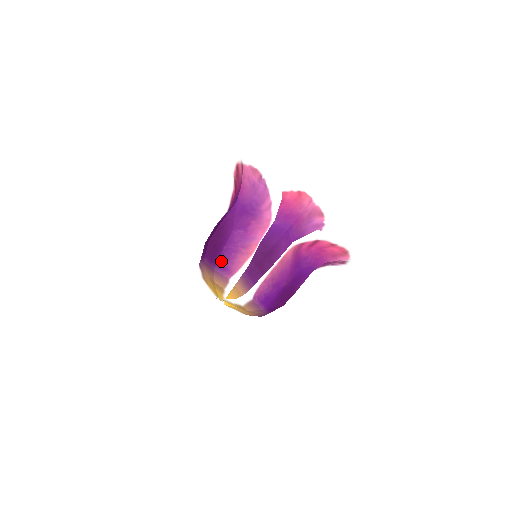
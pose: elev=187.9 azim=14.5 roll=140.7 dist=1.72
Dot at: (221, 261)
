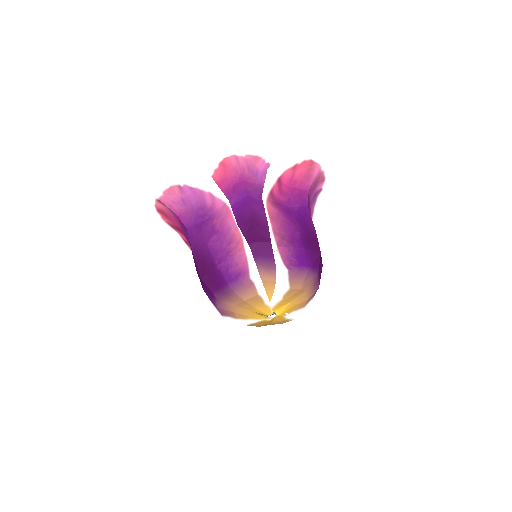
Dot at: (227, 275)
